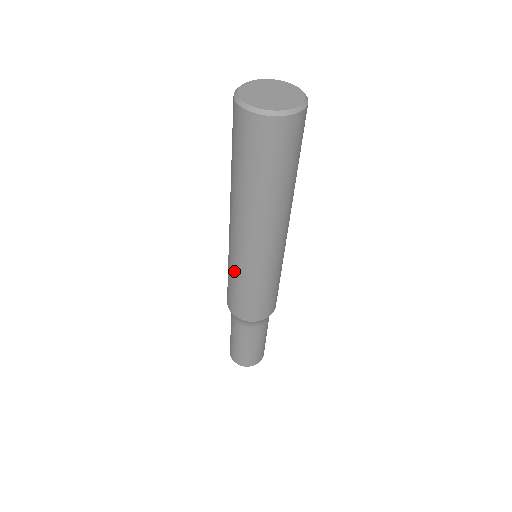
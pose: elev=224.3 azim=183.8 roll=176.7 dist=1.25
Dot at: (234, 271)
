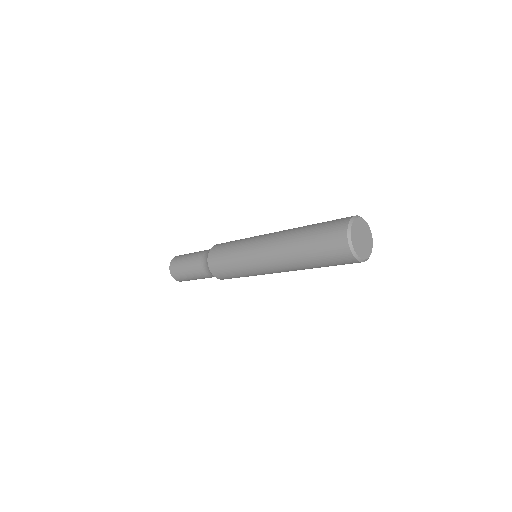
Dot at: (252, 275)
